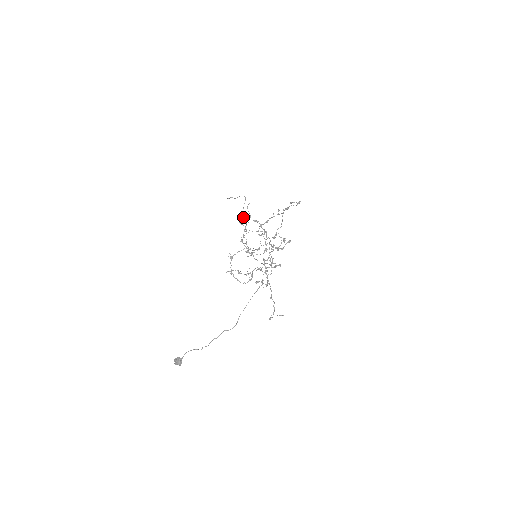
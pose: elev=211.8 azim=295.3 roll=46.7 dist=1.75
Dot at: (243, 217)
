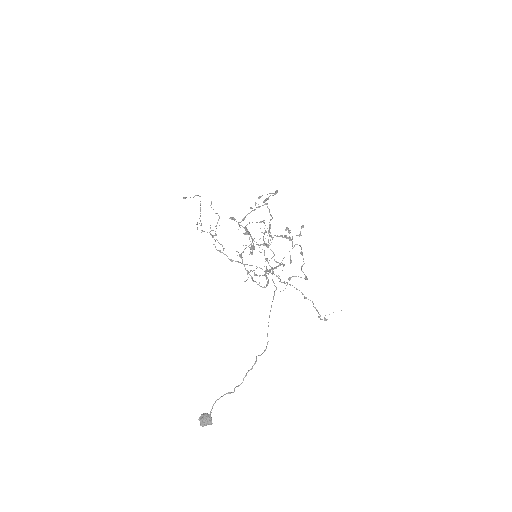
Dot at: occluded
